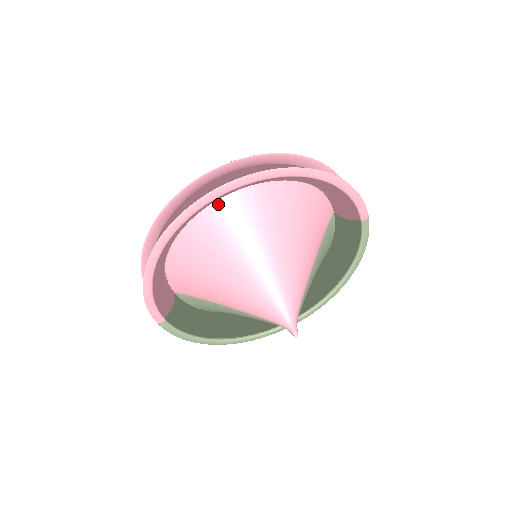
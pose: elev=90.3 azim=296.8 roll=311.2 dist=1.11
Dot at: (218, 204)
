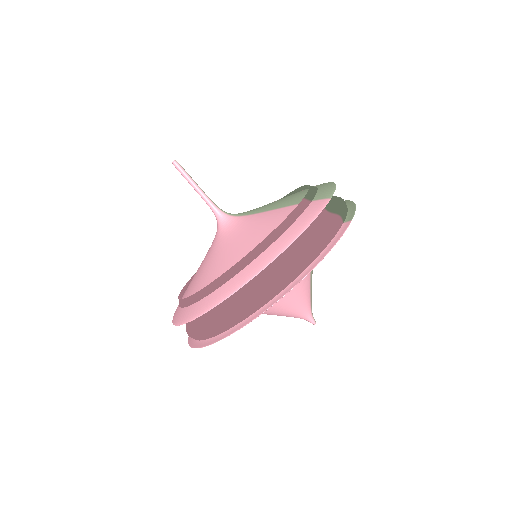
Dot at: occluded
